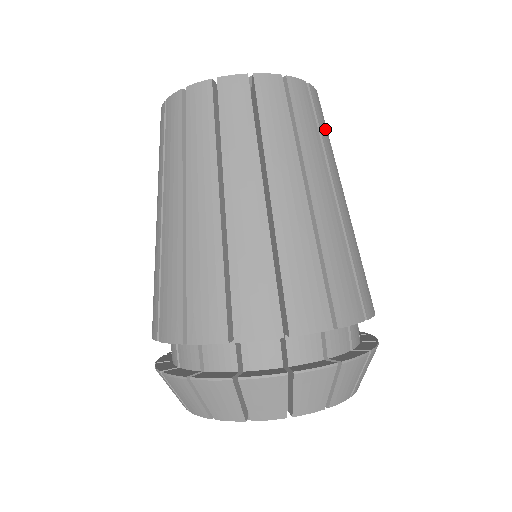
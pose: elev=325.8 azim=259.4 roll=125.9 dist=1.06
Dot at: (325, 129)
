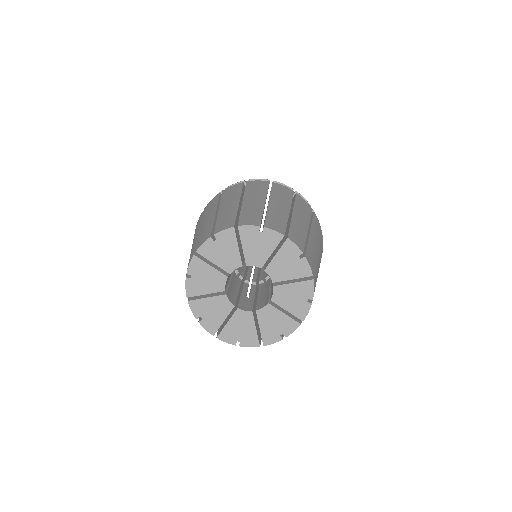
Dot at: occluded
